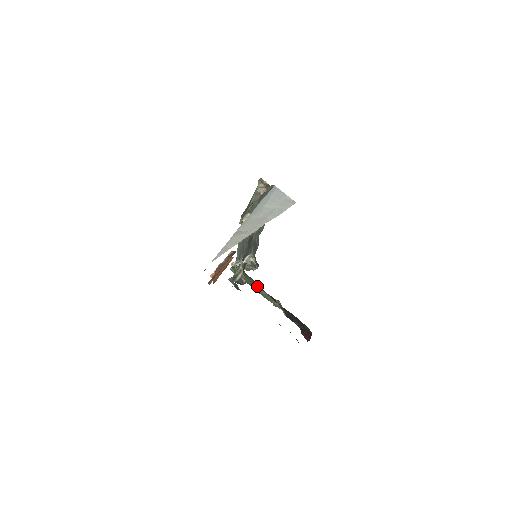
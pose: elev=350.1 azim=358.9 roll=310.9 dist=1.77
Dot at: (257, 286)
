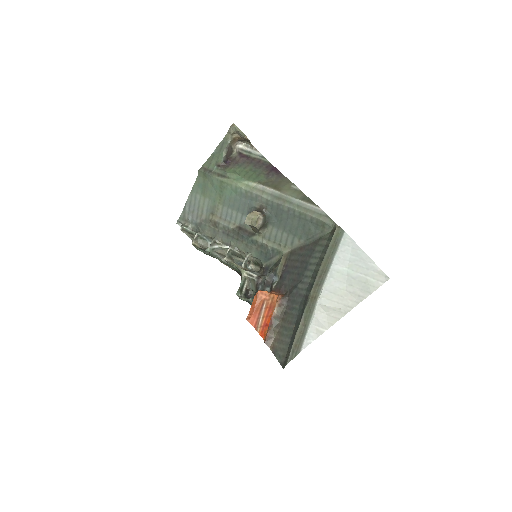
Dot at: occluded
